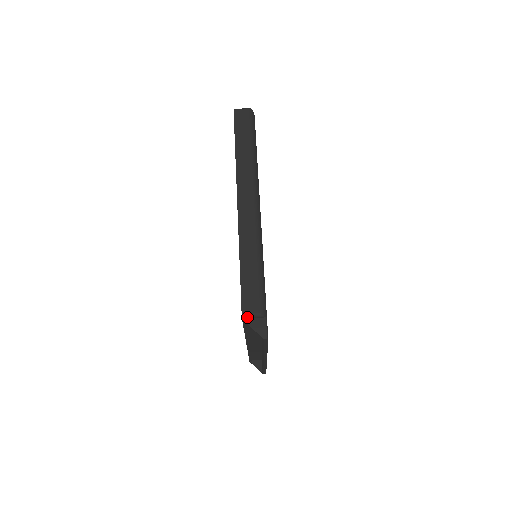
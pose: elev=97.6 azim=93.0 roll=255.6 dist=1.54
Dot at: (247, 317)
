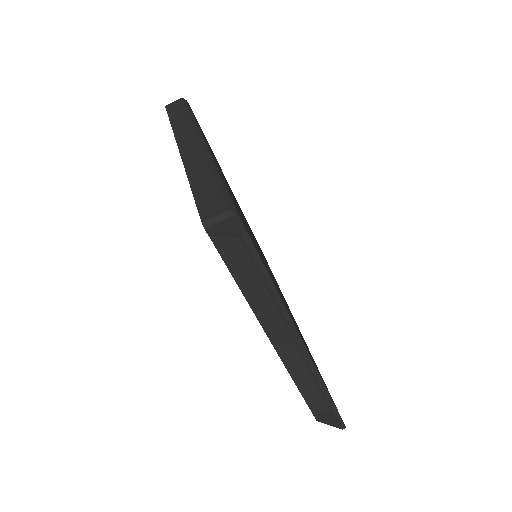
Dot at: (210, 223)
